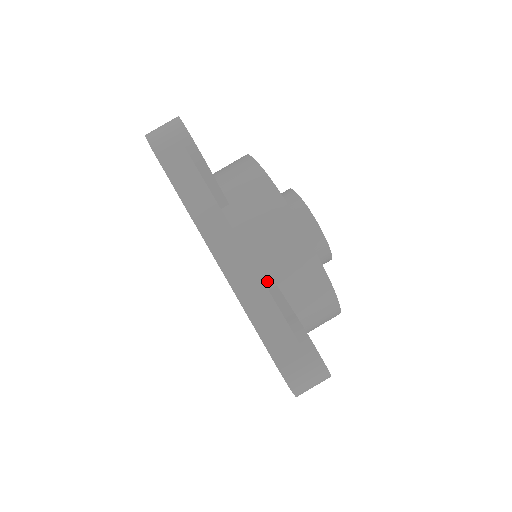
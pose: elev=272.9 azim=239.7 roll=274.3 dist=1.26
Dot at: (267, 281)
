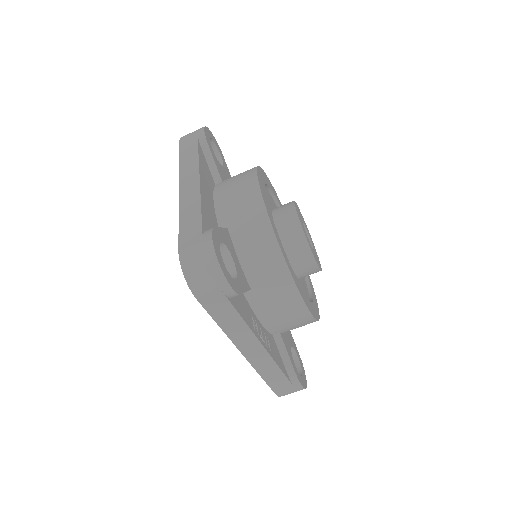
Dot at: (273, 333)
